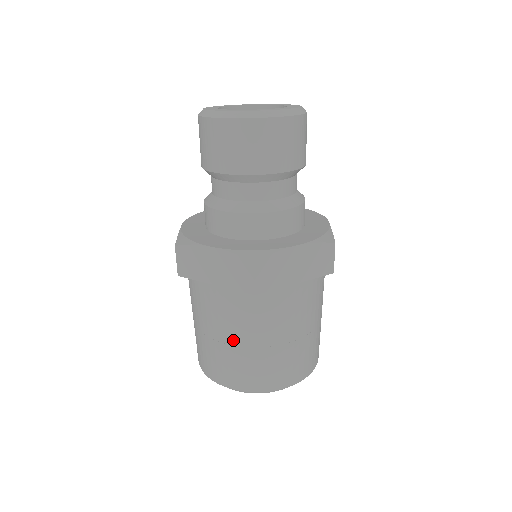
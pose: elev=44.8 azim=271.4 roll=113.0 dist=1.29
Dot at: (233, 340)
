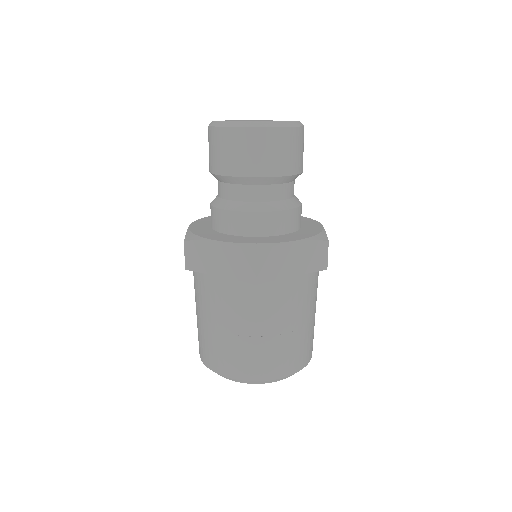
Dot at: (235, 330)
